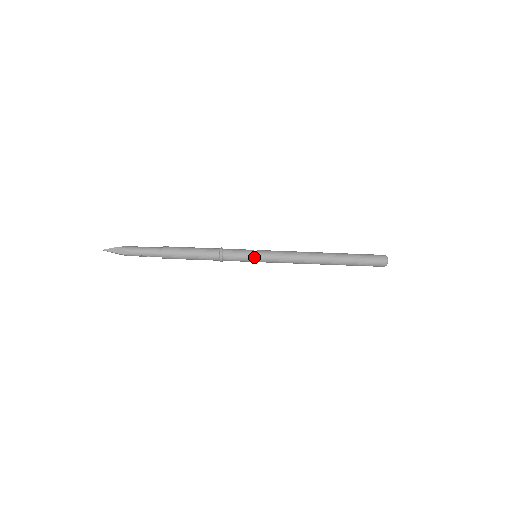
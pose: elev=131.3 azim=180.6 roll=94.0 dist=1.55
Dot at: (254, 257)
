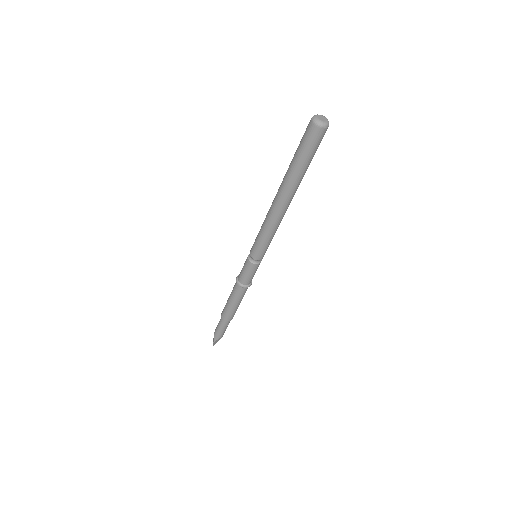
Dot at: (258, 262)
